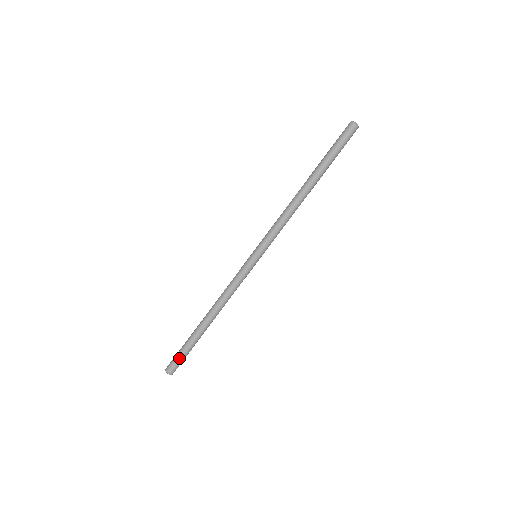
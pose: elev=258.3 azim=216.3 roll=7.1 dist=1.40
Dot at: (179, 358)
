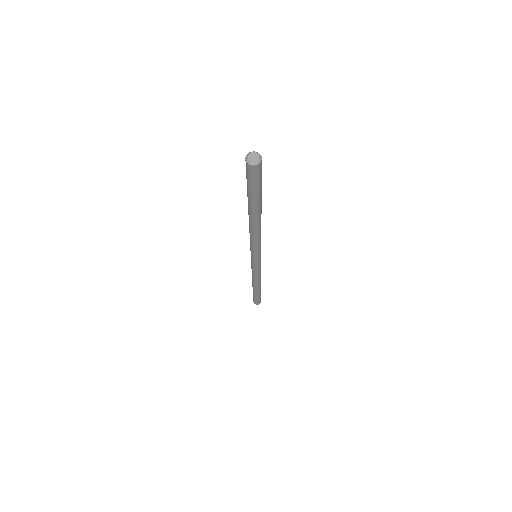
Dot at: (257, 300)
